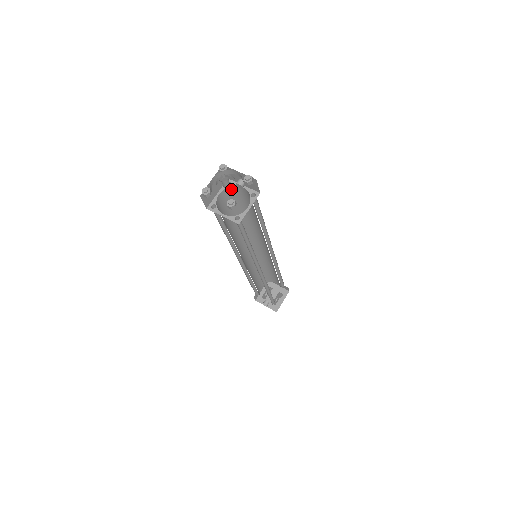
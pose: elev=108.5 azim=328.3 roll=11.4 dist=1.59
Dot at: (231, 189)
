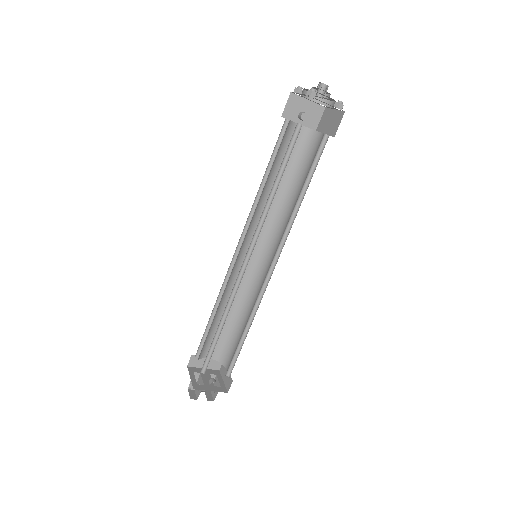
Dot at: (289, 125)
